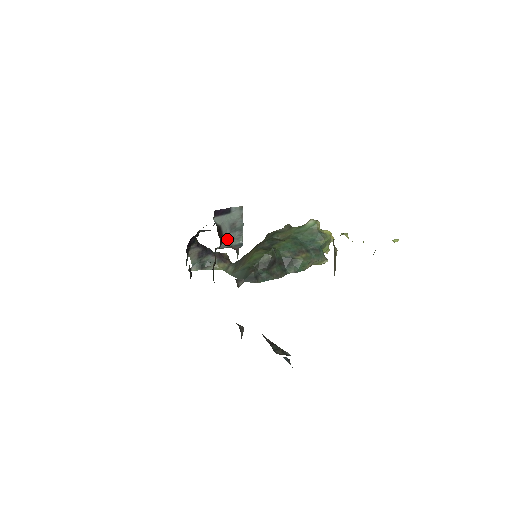
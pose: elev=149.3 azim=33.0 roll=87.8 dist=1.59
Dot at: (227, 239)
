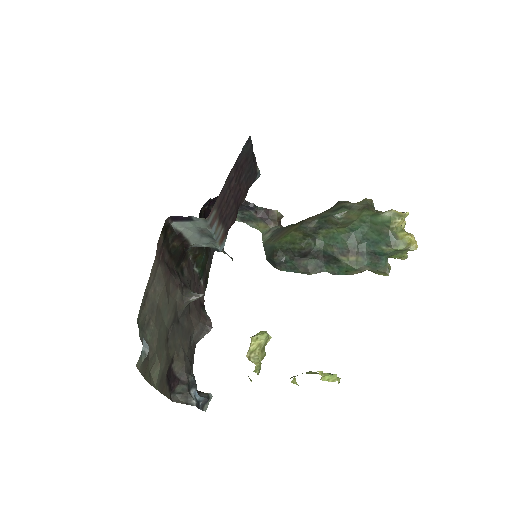
Dot at: (198, 242)
